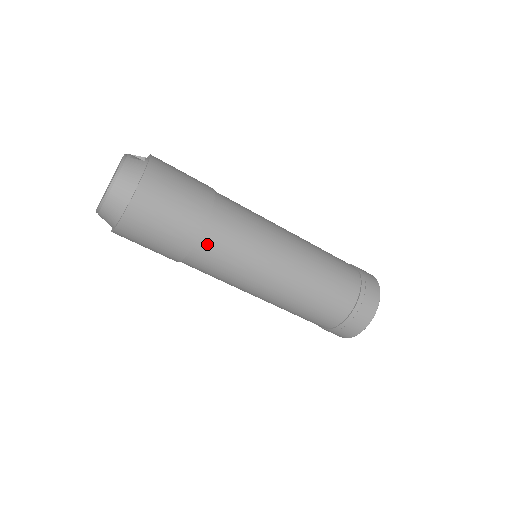
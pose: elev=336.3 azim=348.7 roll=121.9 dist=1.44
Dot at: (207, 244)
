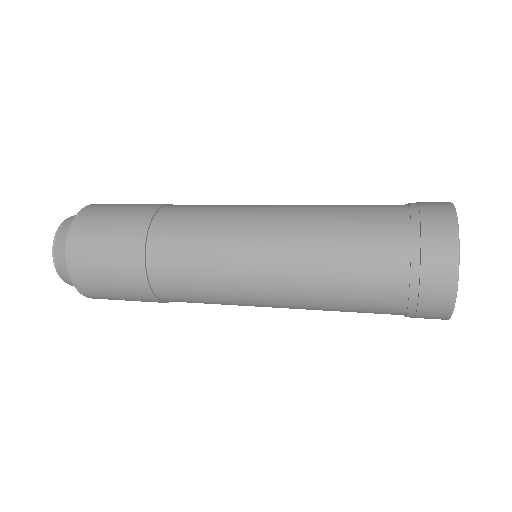
Dot at: (158, 249)
